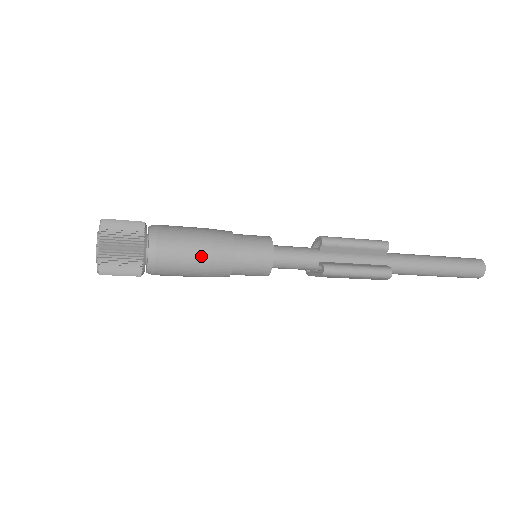
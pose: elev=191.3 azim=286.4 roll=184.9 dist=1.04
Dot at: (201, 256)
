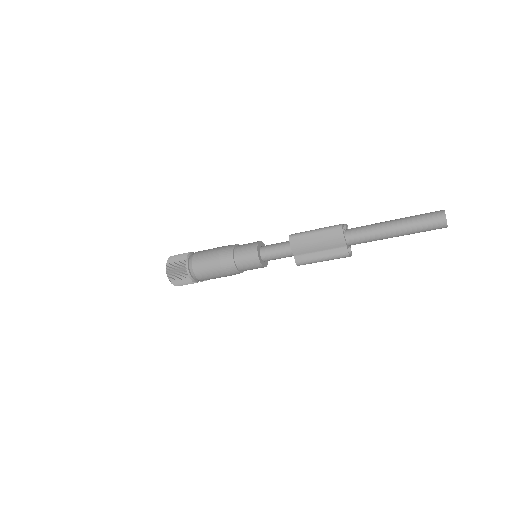
Dot at: (216, 249)
